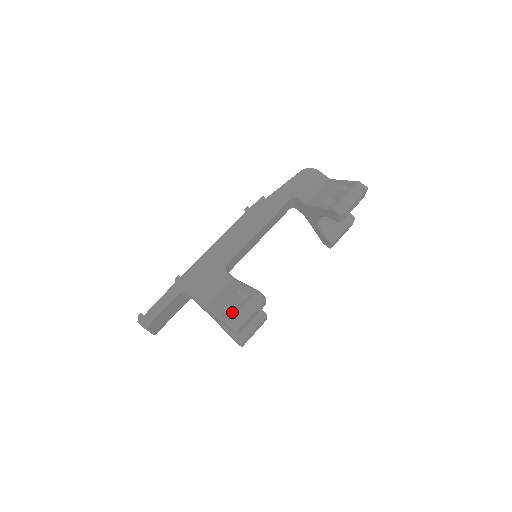
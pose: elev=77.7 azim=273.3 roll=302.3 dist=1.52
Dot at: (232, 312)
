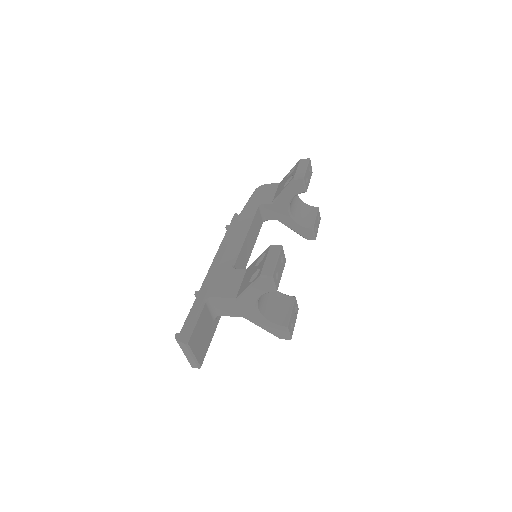
Dot at: occluded
